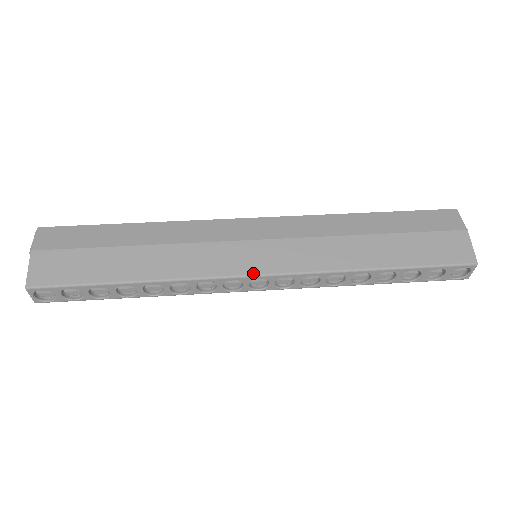
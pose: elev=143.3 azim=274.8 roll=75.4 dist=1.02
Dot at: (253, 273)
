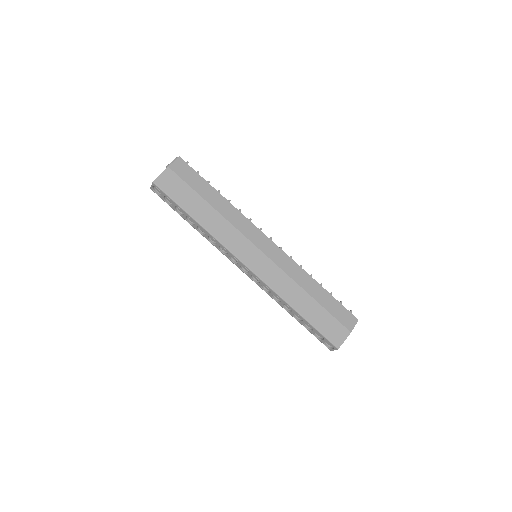
Dot at: (246, 264)
